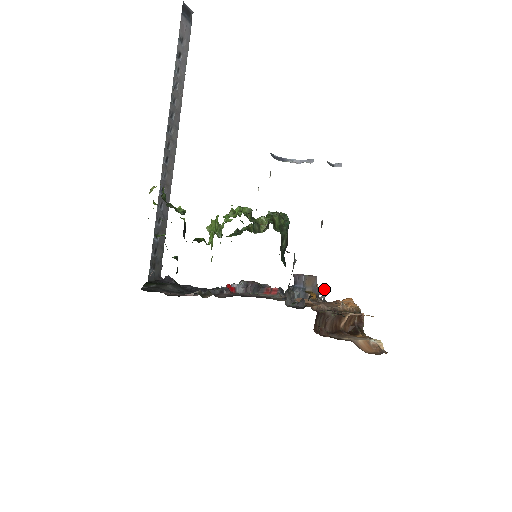
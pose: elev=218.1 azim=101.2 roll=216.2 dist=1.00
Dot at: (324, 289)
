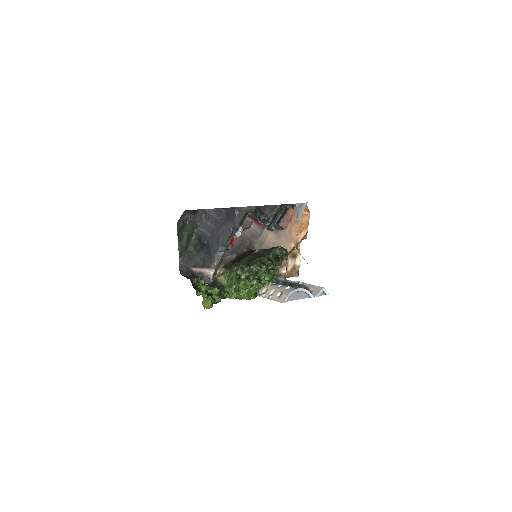
Dot at: occluded
